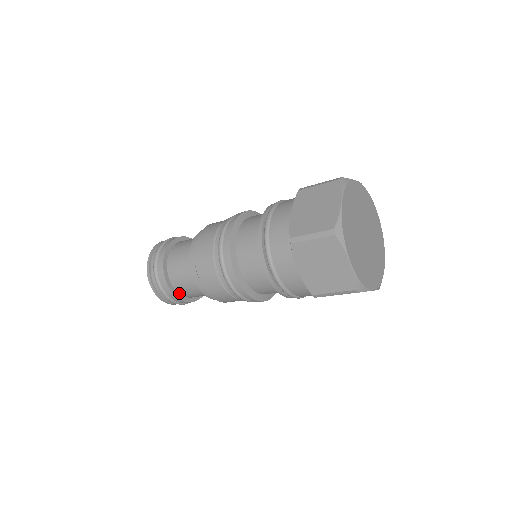
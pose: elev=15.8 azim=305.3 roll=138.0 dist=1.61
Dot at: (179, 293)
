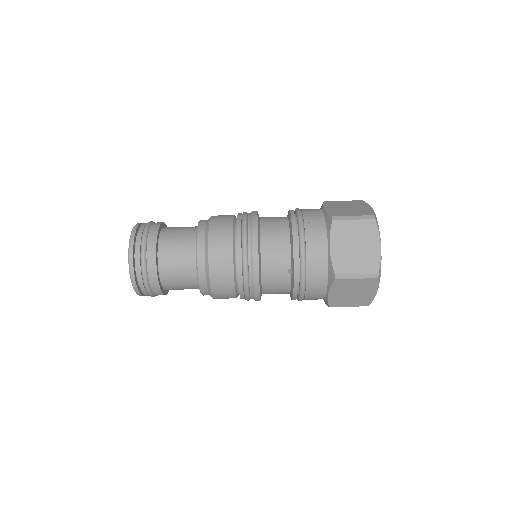
Dot at: (159, 237)
